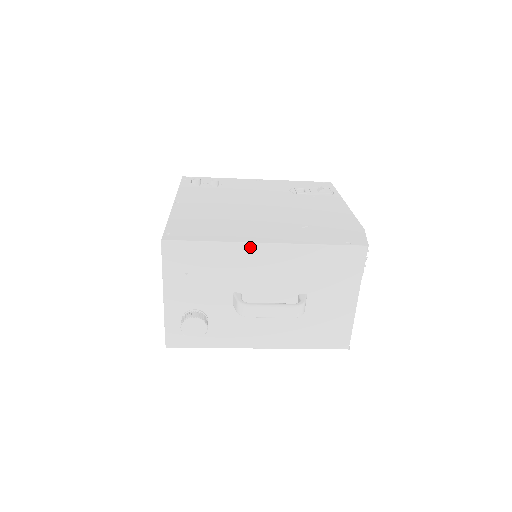
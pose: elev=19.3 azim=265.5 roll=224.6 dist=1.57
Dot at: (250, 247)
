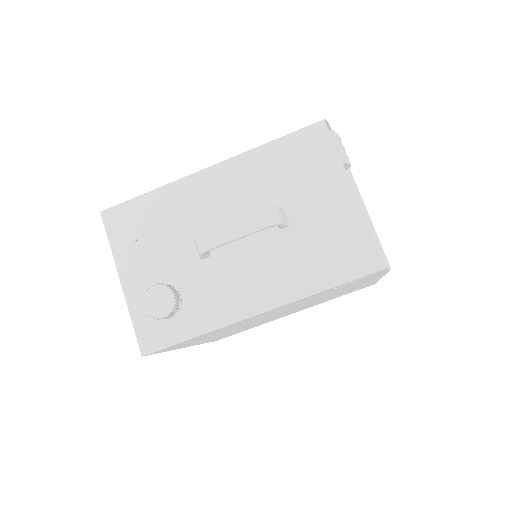
Dot at: (193, 179)
